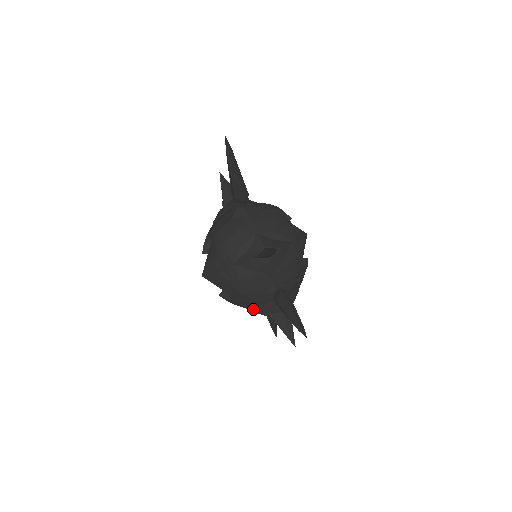
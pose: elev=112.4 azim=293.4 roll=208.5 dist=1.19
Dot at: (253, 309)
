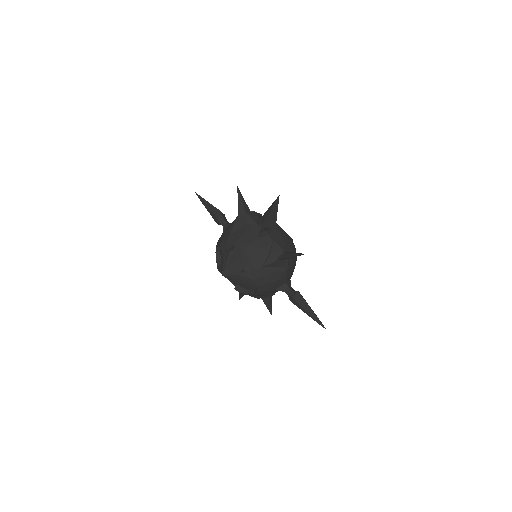
Dot at: (265, 263)
